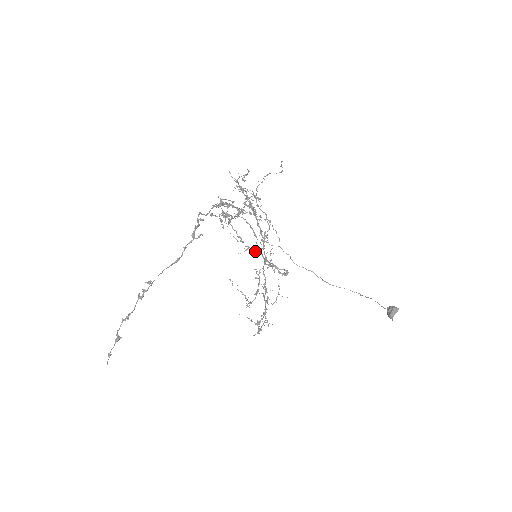
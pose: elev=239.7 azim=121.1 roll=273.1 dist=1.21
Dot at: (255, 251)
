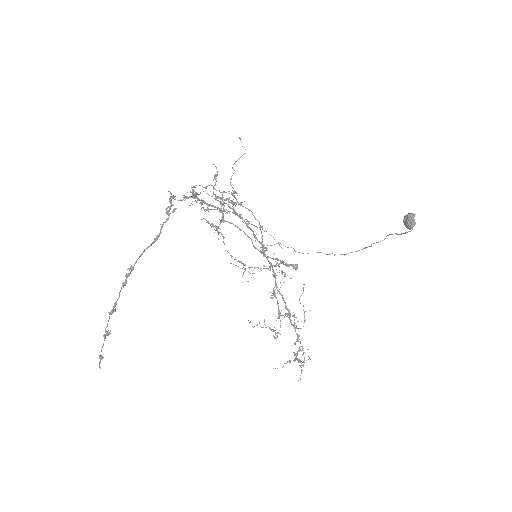
Dot at: (260, 268)
